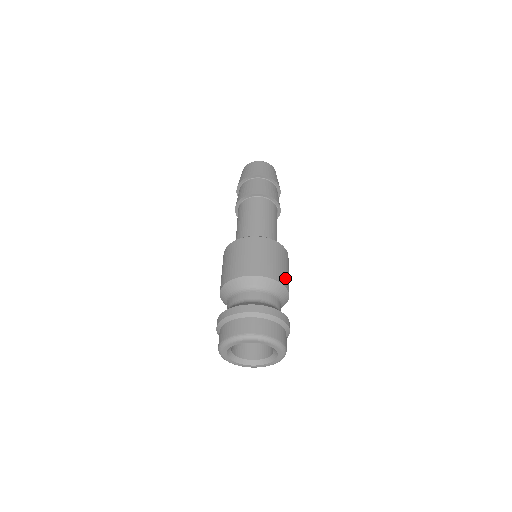
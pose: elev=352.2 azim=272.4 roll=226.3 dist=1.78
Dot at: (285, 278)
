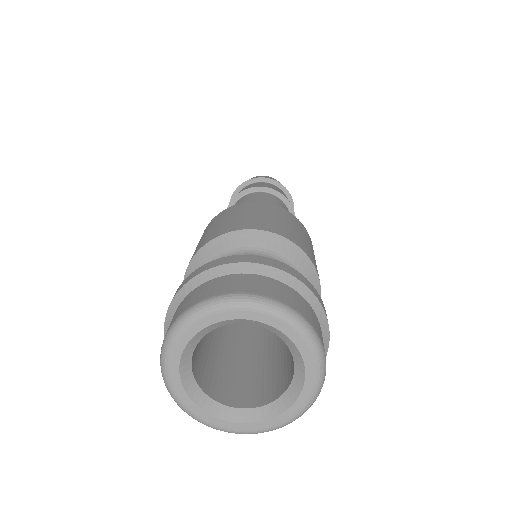
Dot at: (311, 255)
